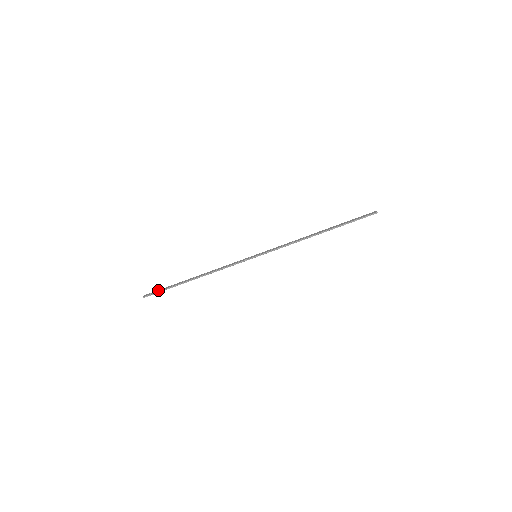
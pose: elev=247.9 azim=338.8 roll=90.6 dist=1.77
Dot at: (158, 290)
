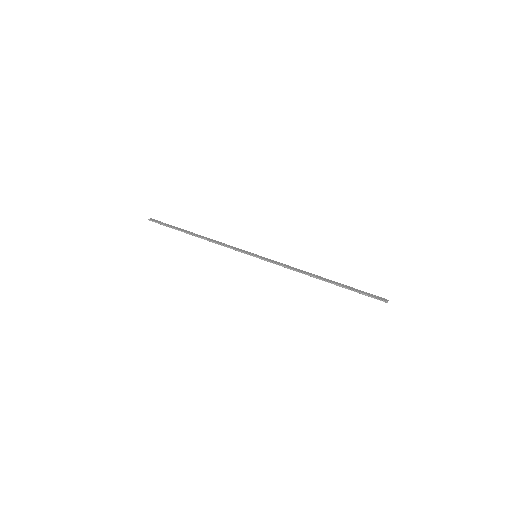
Dot at: occluded
